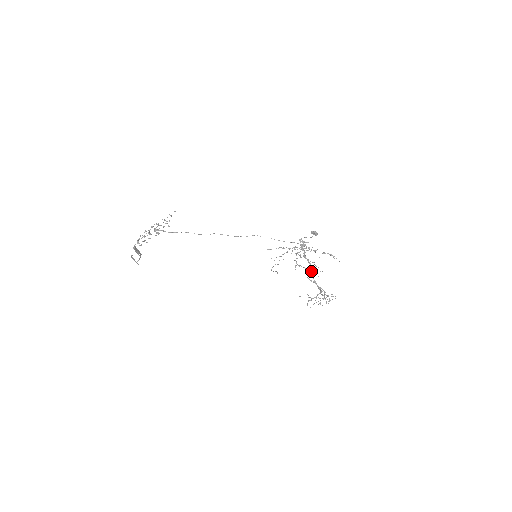
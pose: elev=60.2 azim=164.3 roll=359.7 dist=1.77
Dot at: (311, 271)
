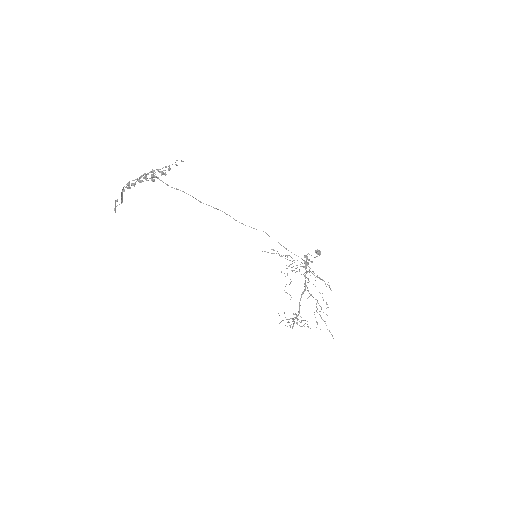
Dot at: (302, 293)
